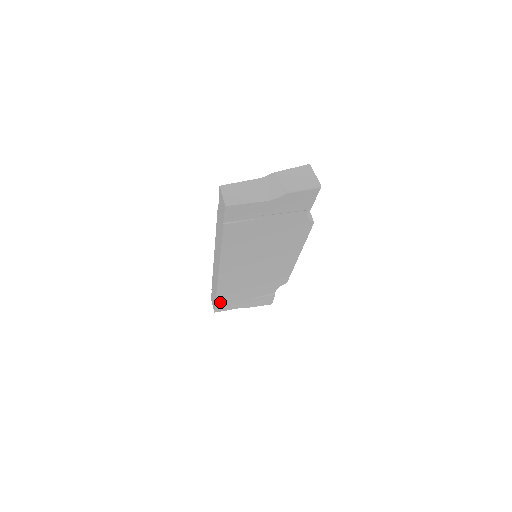
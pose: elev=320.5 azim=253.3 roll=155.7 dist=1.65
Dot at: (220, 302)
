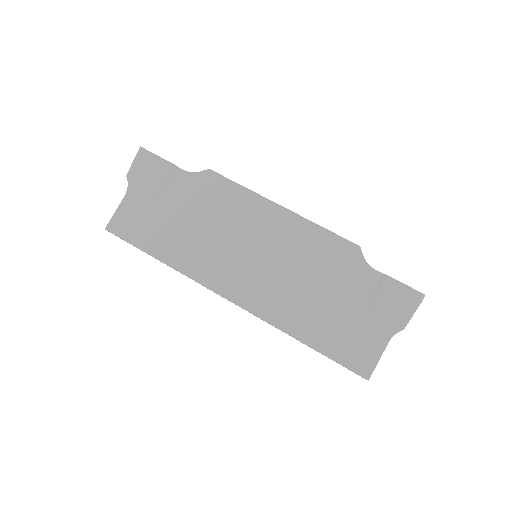
Dot at: occluded
